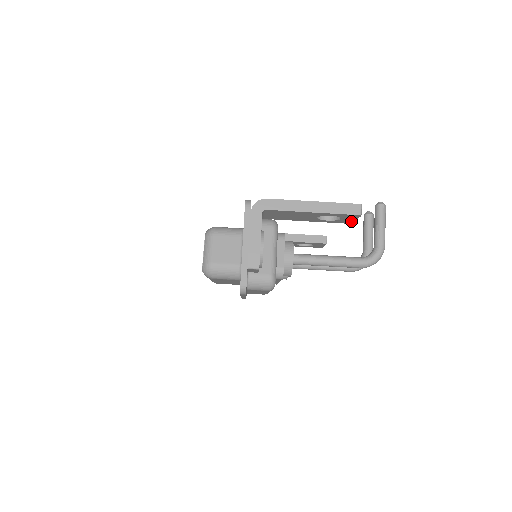
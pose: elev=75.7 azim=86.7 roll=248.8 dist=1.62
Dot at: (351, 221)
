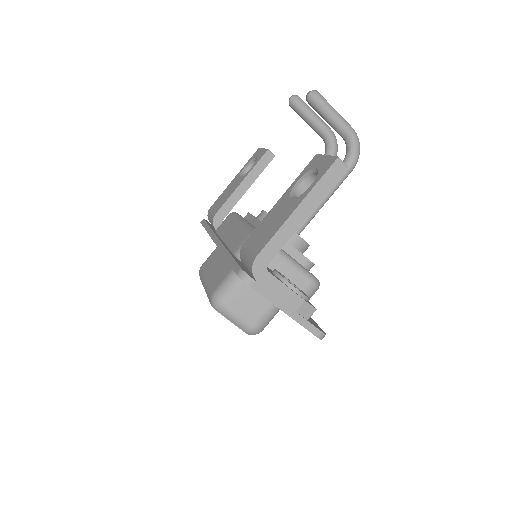
Dot at: occluded
